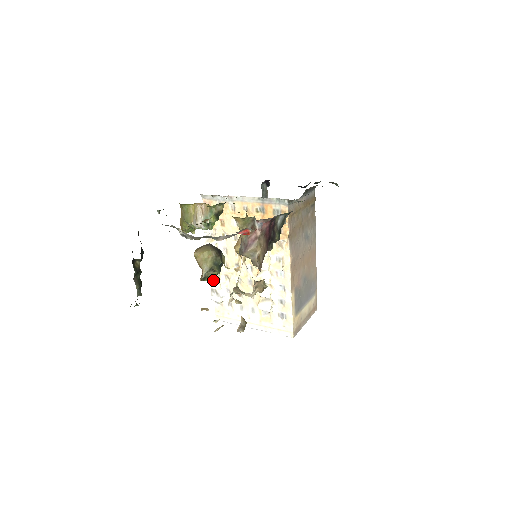
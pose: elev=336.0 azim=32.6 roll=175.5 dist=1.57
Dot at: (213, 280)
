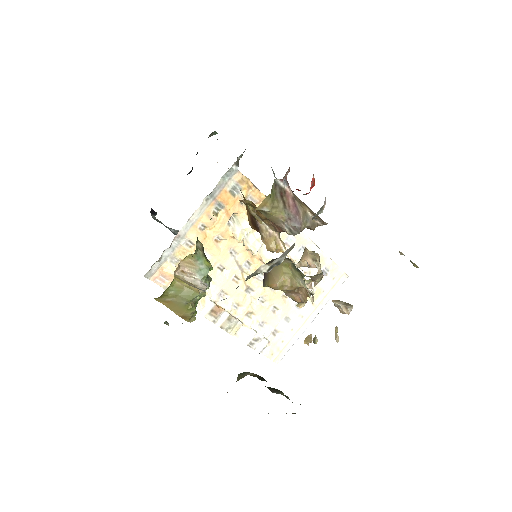
Dot at: (241, 336)
